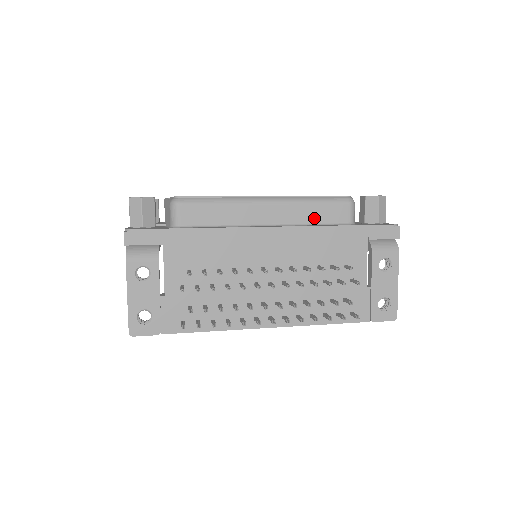
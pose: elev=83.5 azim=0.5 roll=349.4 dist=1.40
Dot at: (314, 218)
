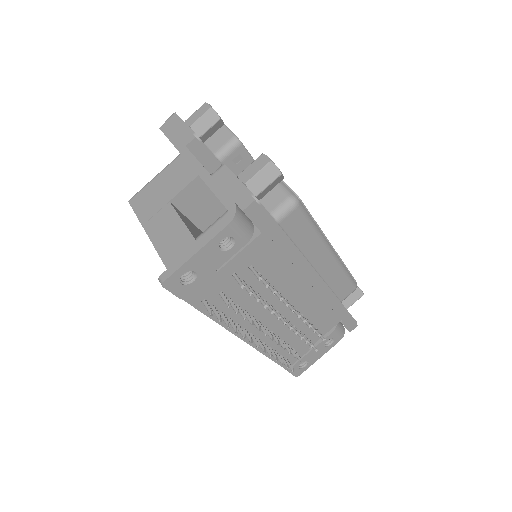
Dot at: (334, 284)
